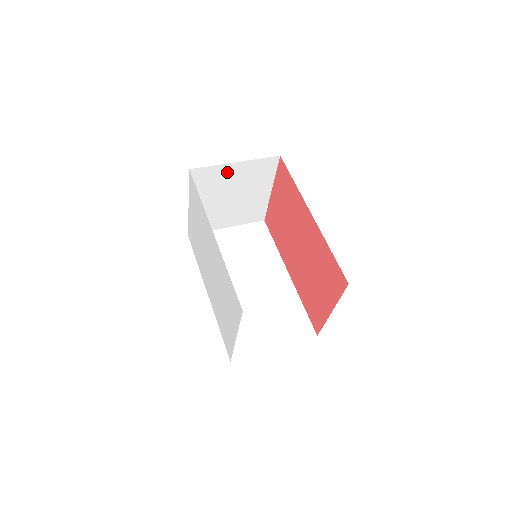
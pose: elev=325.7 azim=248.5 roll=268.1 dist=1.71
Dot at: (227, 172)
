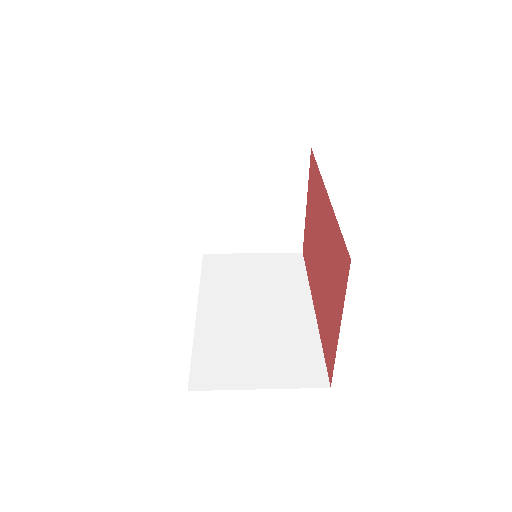
Dot at: (243, 162)
